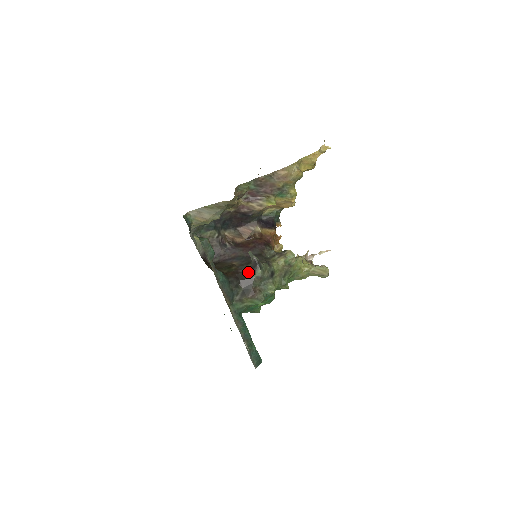
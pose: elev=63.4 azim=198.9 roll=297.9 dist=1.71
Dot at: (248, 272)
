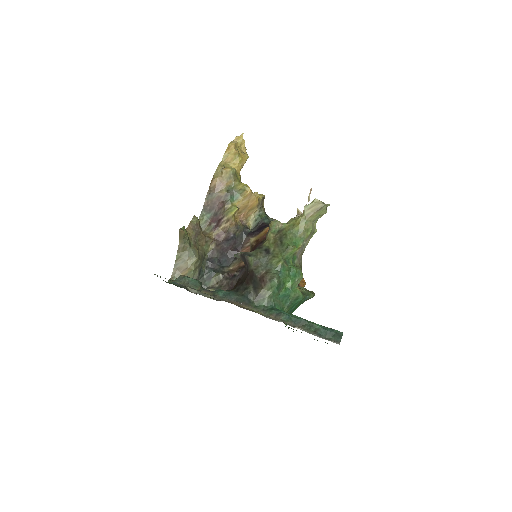
Dot at: (246, 270)
